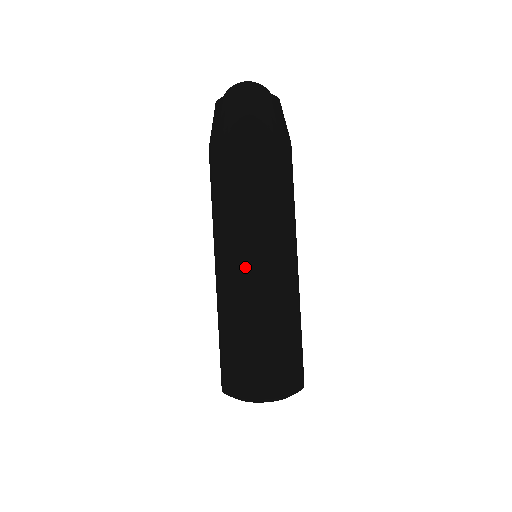
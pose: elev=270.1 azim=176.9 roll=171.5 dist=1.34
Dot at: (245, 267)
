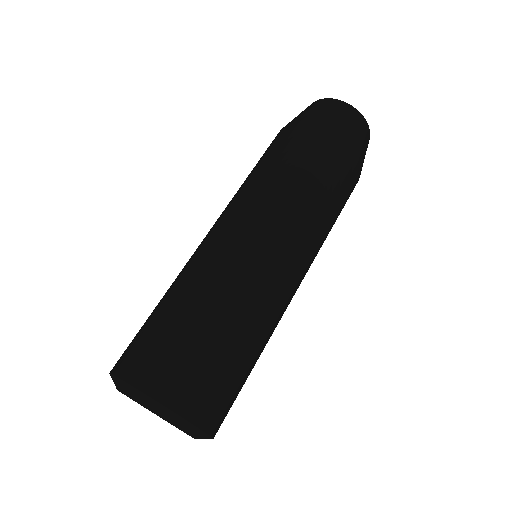
Dot at: (258, 245)
